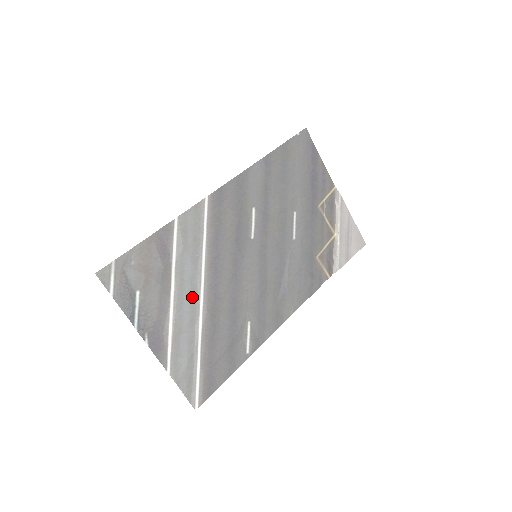
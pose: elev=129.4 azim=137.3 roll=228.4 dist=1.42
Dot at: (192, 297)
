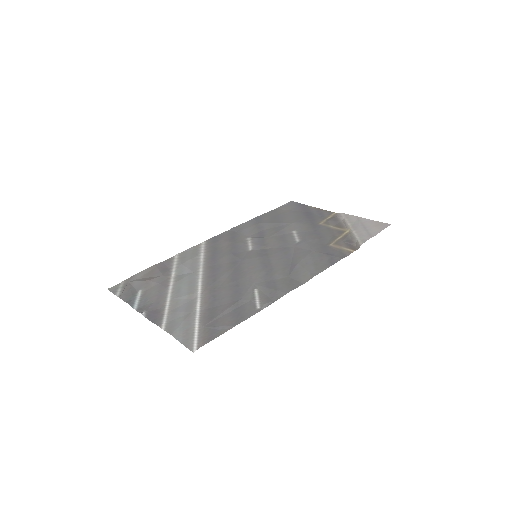
Dot at: (190, 285)
